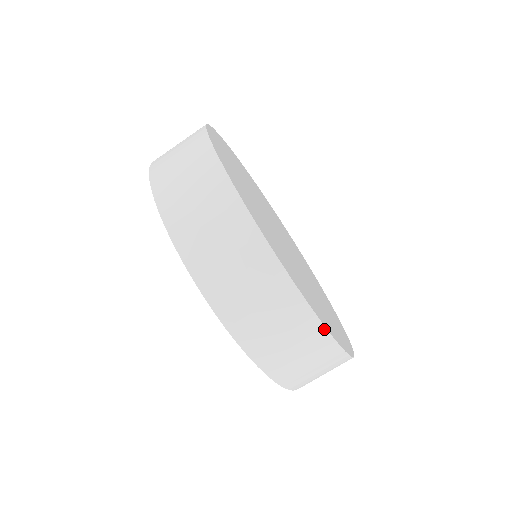
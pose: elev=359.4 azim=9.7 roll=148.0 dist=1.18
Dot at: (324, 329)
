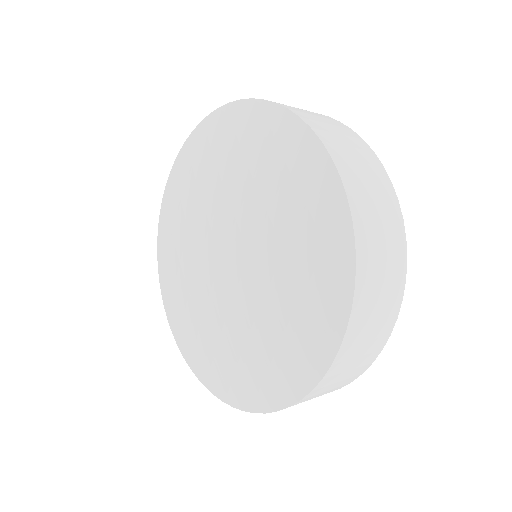
Dot at: (404, 281)
